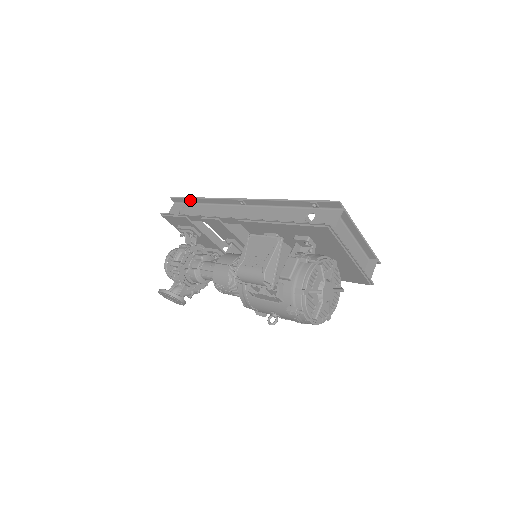
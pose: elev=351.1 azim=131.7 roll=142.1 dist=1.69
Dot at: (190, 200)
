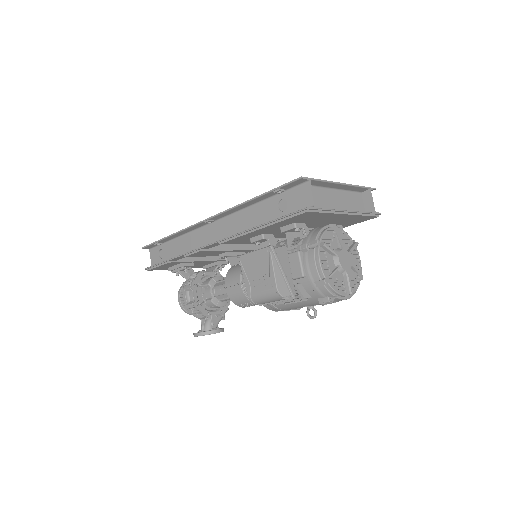
Dot at: (161, 242)
